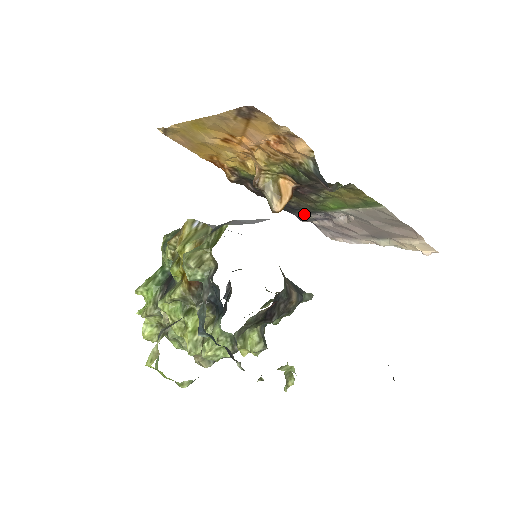
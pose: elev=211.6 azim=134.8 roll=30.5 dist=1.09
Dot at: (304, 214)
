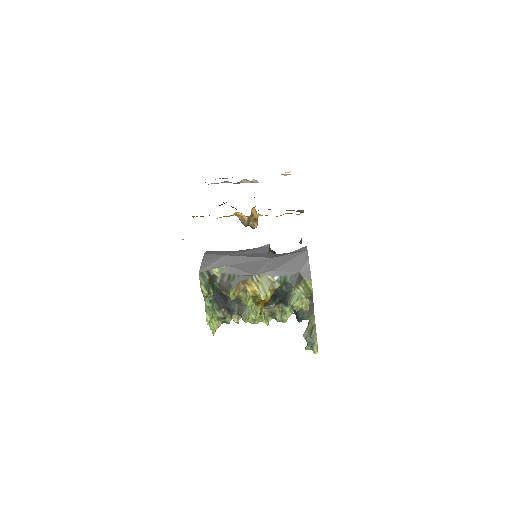
Dot at: occluded
